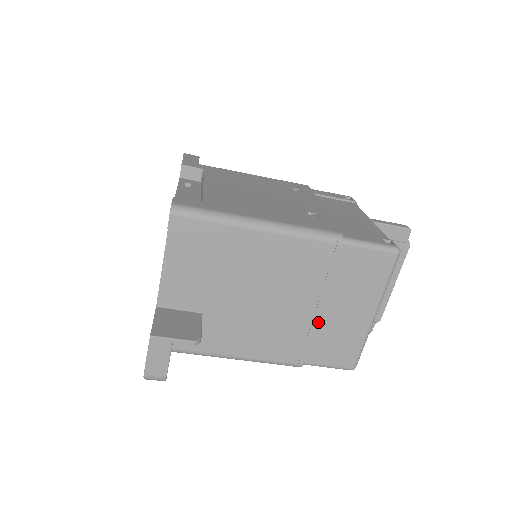
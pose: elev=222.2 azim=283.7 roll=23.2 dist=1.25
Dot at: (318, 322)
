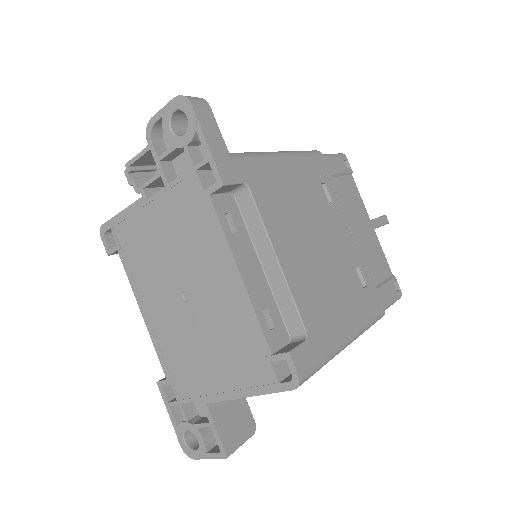
Dot at: occluded
